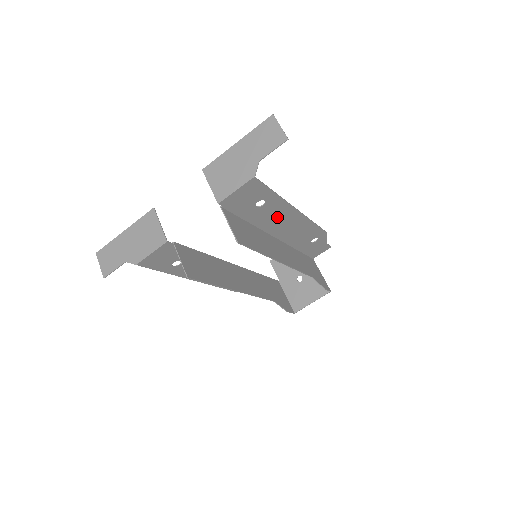
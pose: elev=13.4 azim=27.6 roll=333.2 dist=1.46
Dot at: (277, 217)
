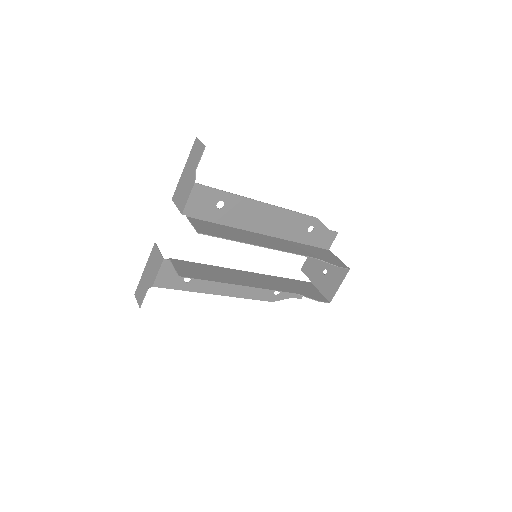
Dot at: (248, 214)
